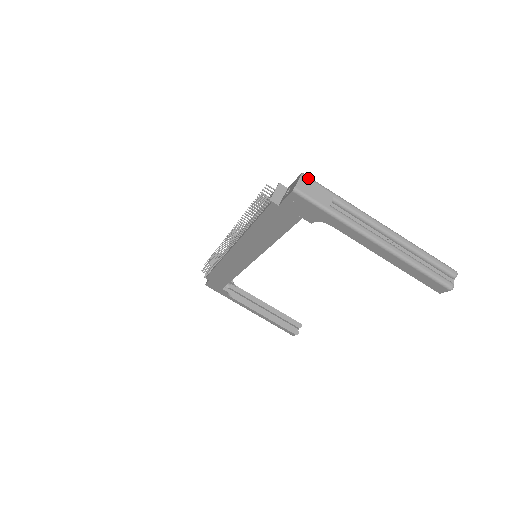
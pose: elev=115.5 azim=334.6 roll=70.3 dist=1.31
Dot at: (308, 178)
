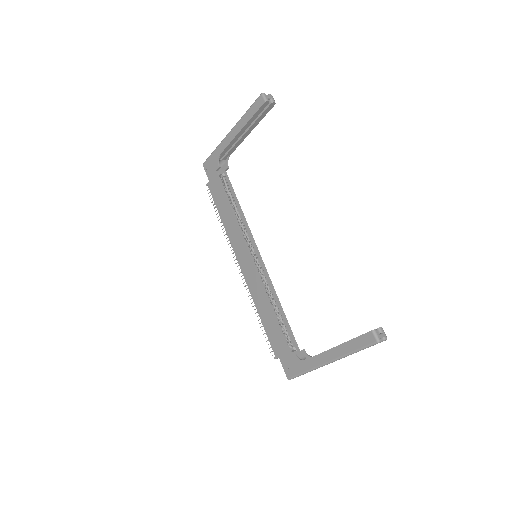
Dot at: occluded
